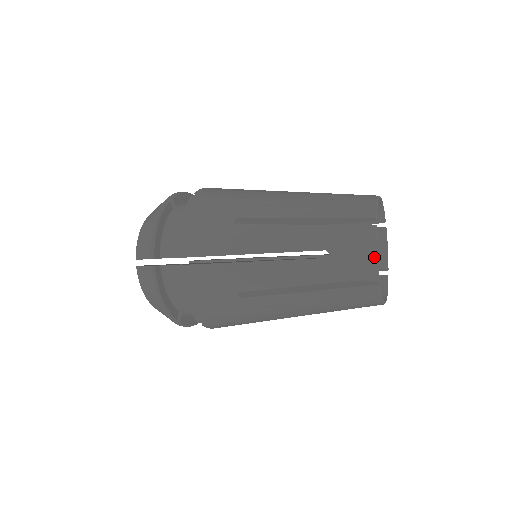
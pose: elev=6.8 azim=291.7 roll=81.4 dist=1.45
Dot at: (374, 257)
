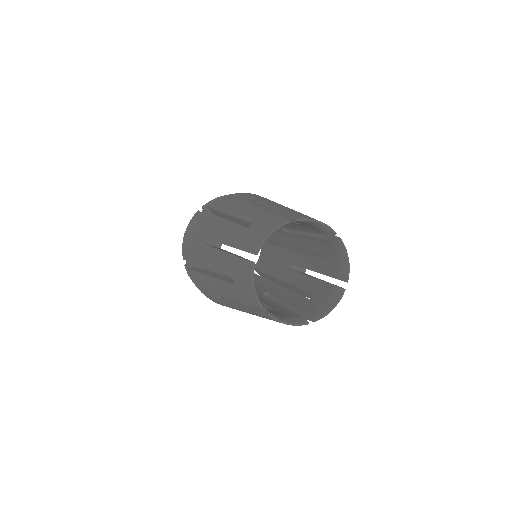
Dot at: (265, 236)
